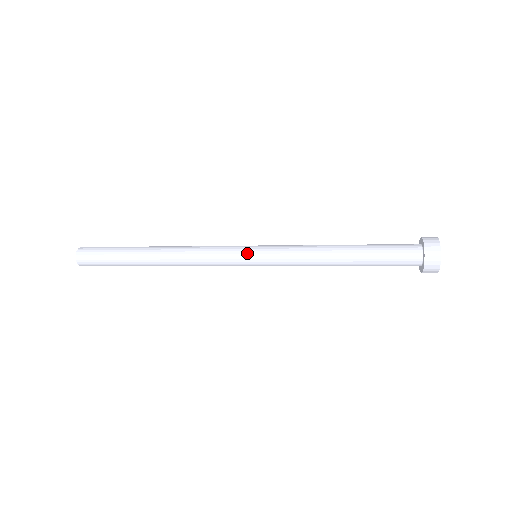
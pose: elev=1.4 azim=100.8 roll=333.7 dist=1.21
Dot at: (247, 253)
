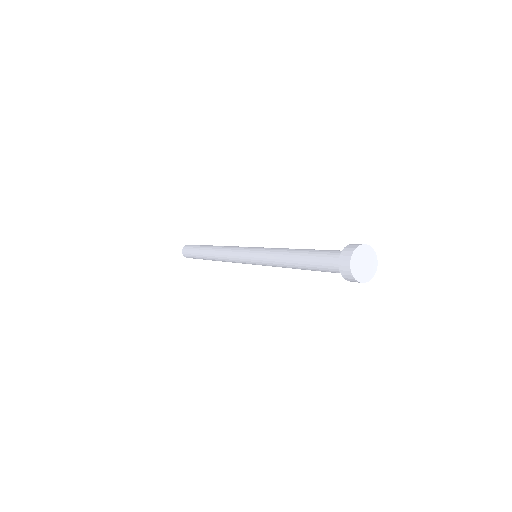
Dot at: (245, 254)
